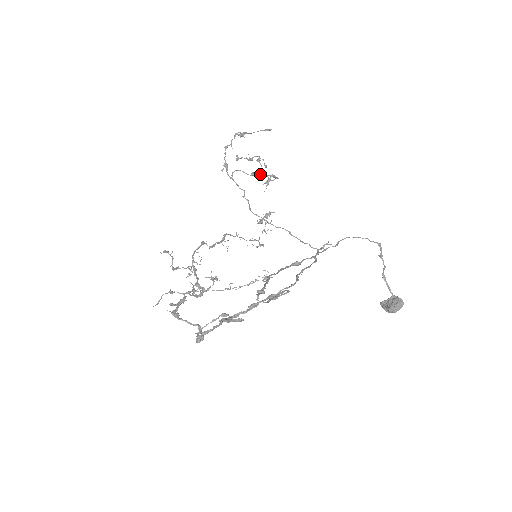
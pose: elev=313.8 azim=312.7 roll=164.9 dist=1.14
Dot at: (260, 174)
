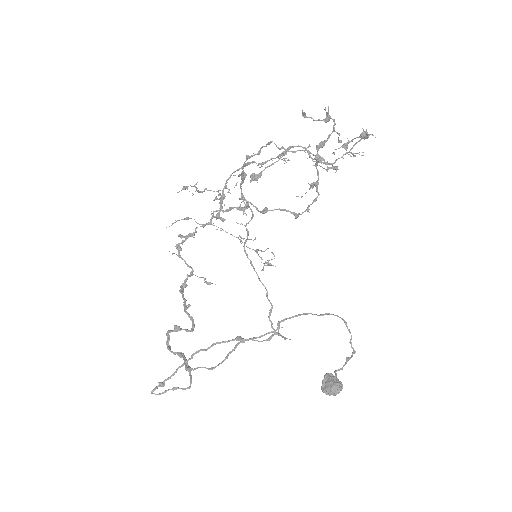
Dot at: (278, 209)
